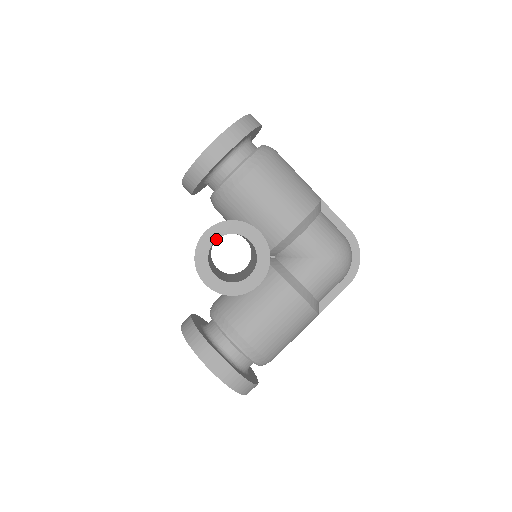
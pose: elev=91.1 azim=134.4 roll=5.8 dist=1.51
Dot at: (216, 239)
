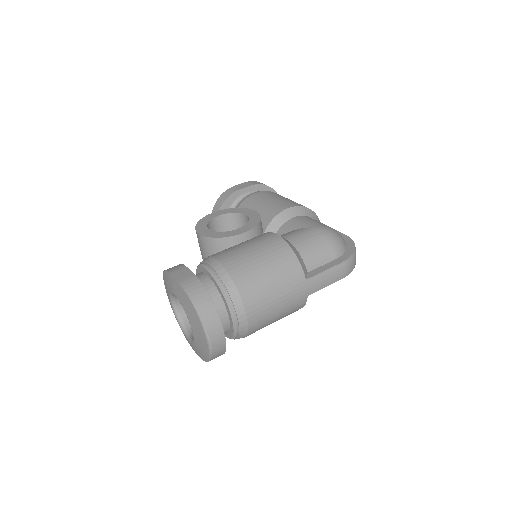
Dot at: (219, 215)
